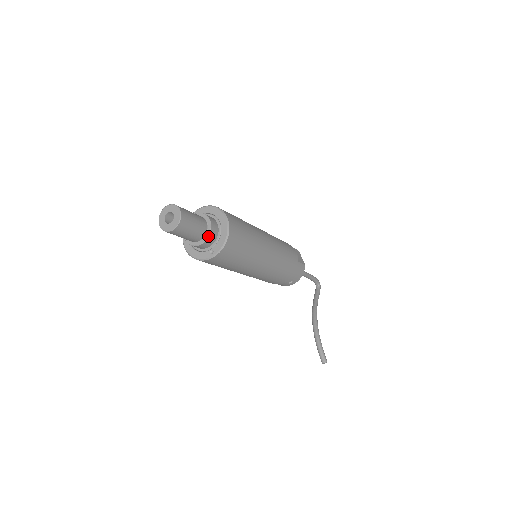
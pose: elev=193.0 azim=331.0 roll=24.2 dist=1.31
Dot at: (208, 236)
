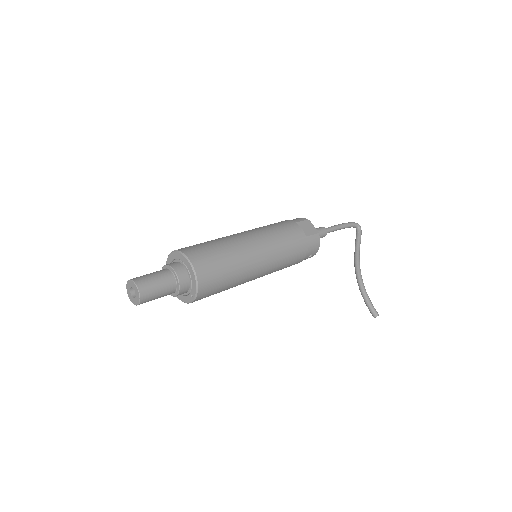
Dot at: (179, 287)
